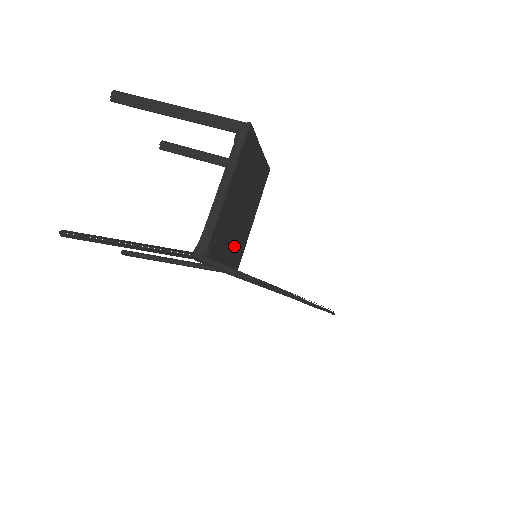
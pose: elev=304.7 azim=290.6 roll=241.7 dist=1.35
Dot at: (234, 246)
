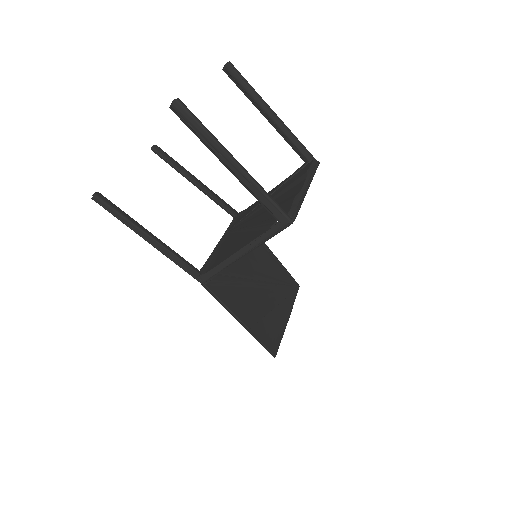
Dot at: occluded
